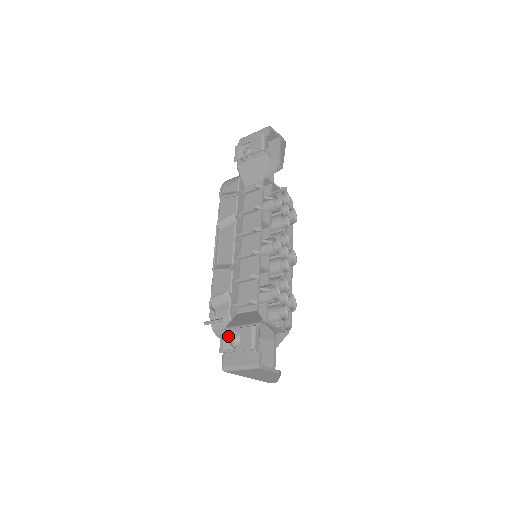
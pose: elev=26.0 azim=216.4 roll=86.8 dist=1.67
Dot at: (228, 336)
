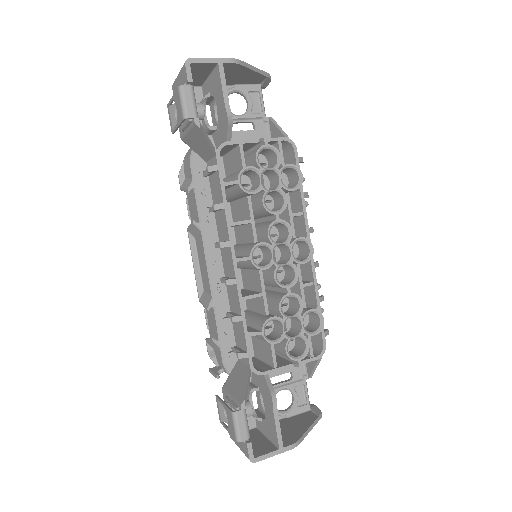
Dot at: (221, 406)
